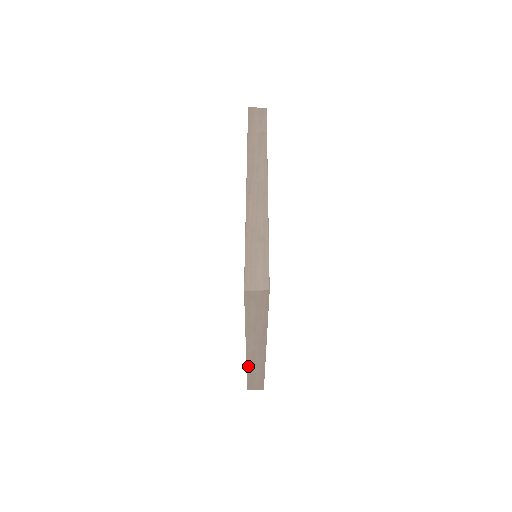
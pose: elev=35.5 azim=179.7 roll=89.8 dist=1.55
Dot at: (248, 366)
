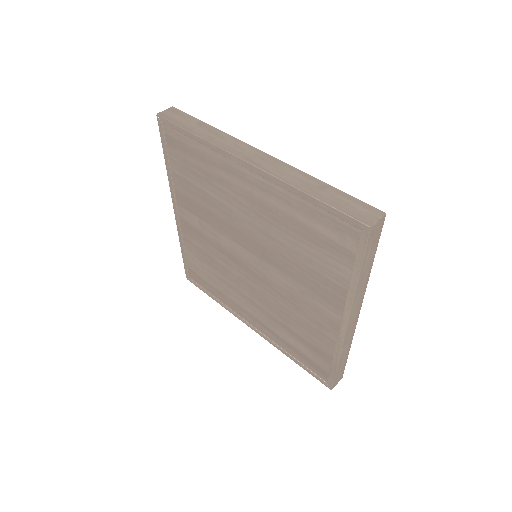
Dot at: (341, 351)
